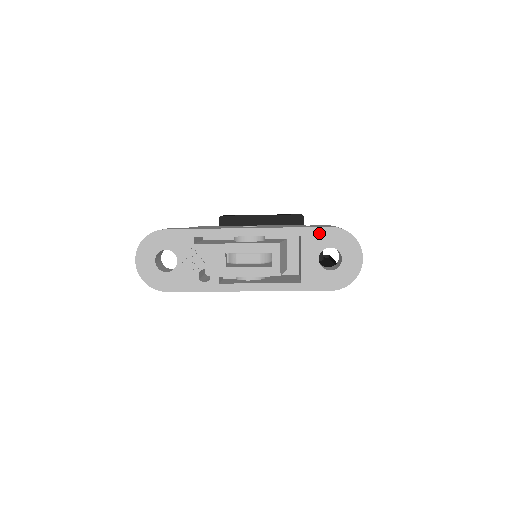
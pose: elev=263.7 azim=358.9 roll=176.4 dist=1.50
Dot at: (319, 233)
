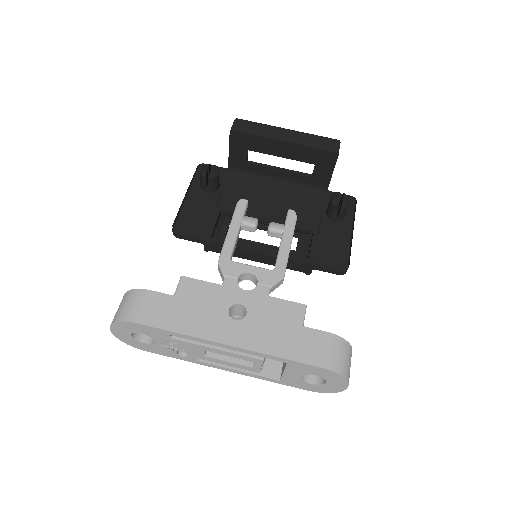
Dot at: (307, 367)
